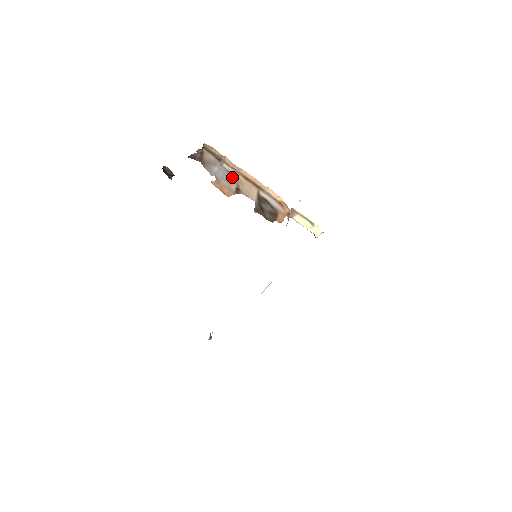
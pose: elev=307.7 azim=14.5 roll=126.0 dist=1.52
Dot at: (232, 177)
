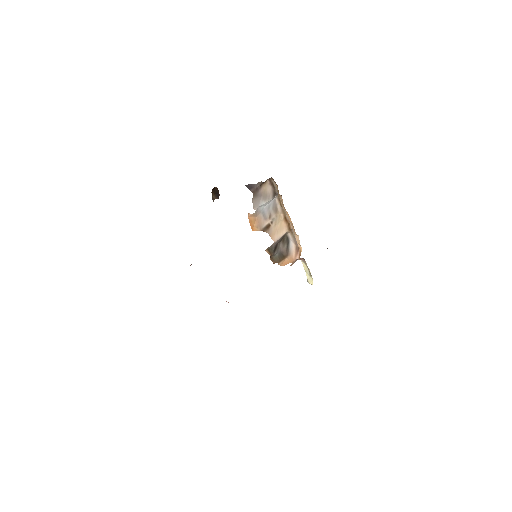
Dot at: (274, 212)
